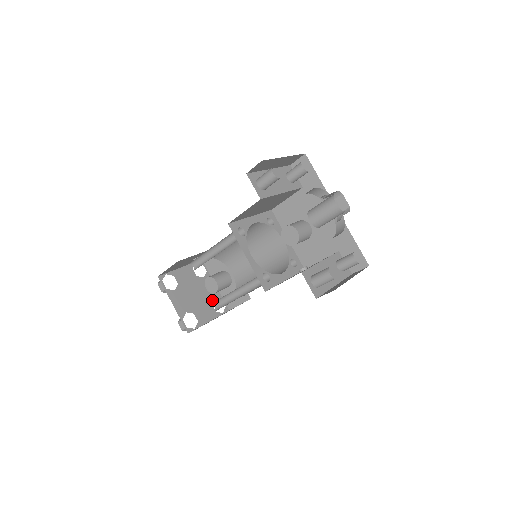
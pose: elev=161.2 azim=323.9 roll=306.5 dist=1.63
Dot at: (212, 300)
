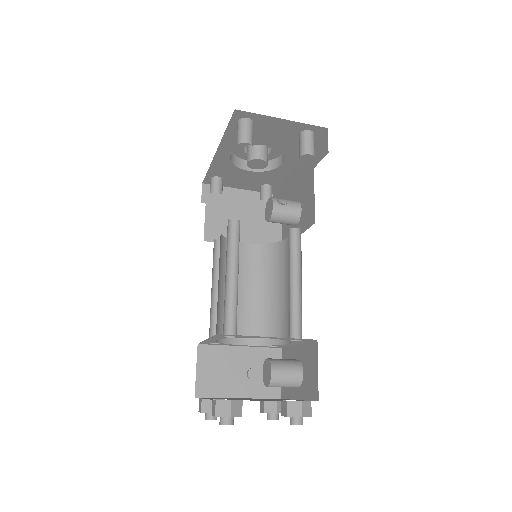
Dot at: occluded
